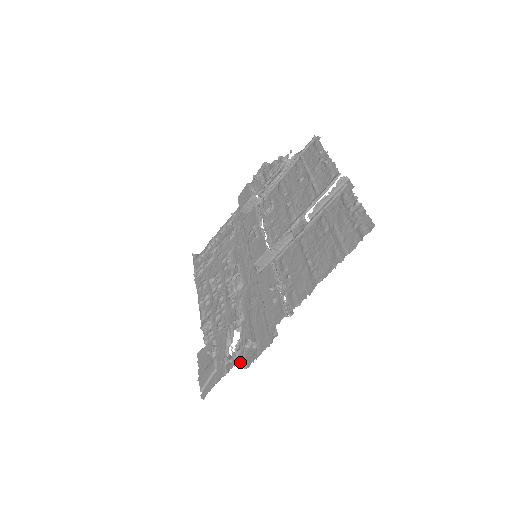
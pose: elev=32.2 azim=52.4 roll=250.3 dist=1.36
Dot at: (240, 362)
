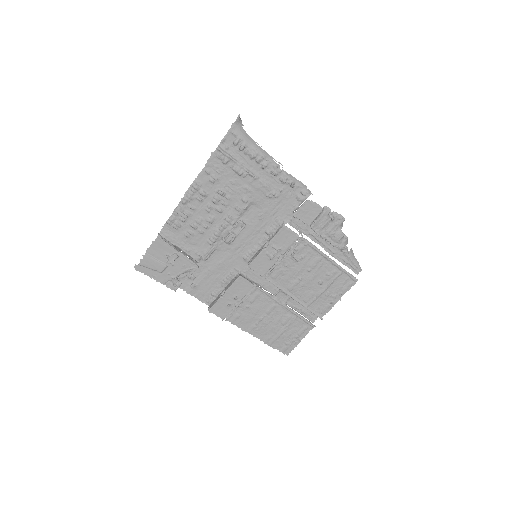
Dot at: occluded
